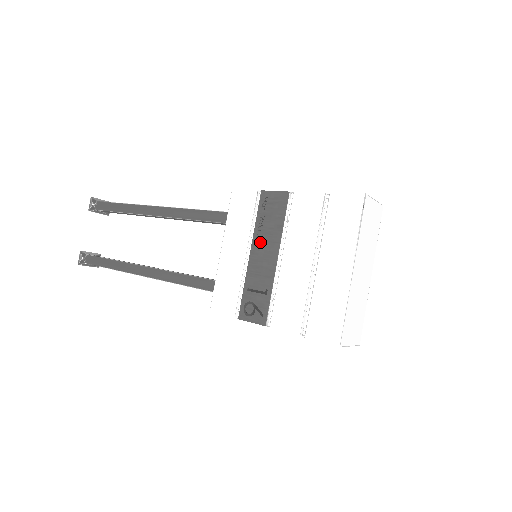
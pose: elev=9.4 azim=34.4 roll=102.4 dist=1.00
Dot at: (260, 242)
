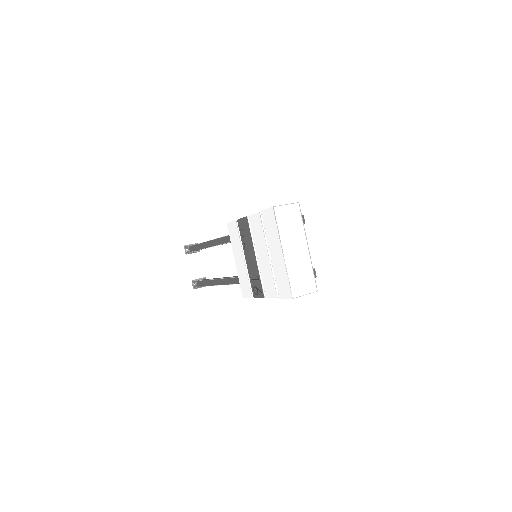
Dot at: (246, 250)
